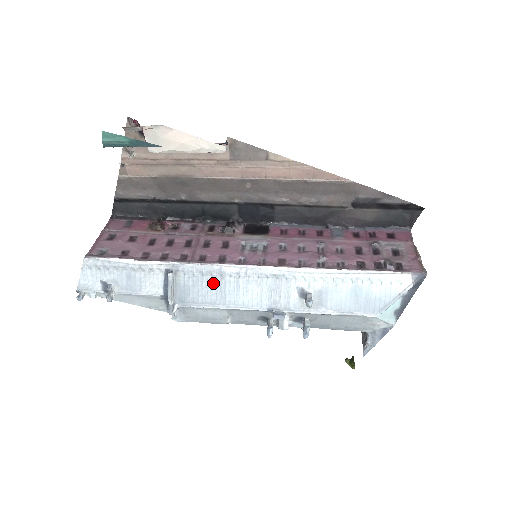
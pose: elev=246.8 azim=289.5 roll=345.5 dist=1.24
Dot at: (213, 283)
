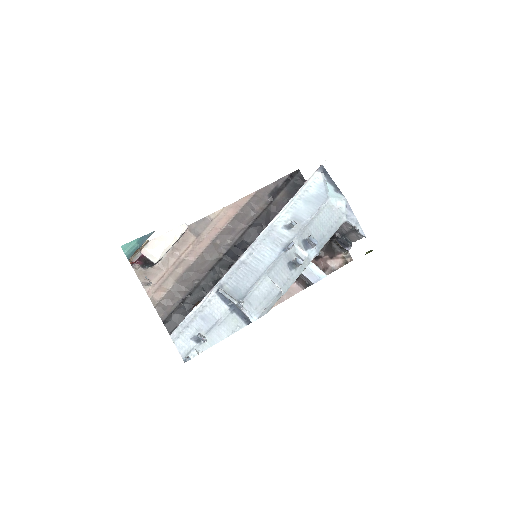
Dot at: (245, 271)
